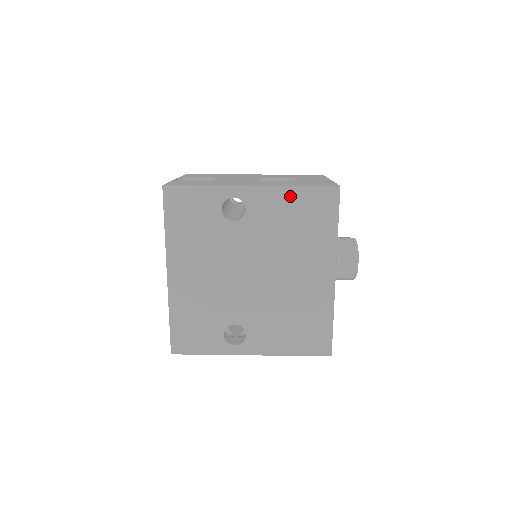
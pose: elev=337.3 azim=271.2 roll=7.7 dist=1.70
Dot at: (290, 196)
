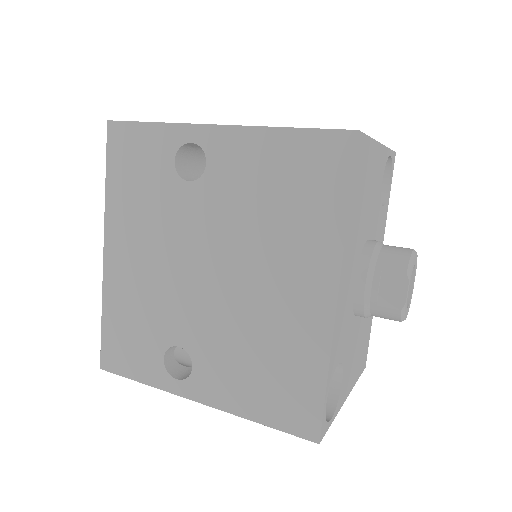
Dot at: (273, 145)
